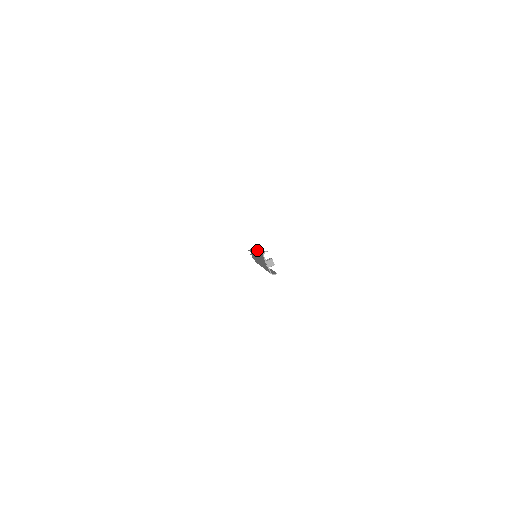
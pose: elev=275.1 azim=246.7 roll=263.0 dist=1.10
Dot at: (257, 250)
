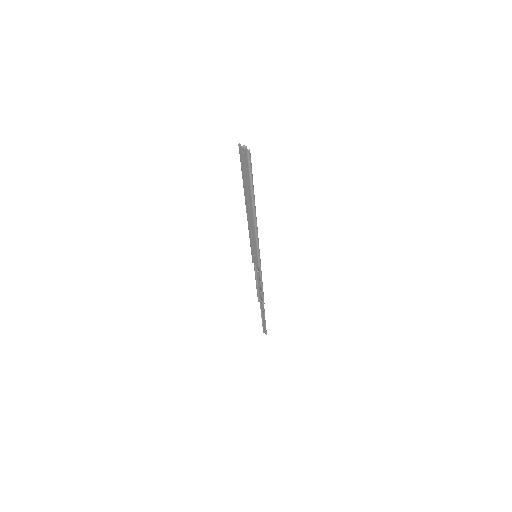
Dot at: (245, 199)
